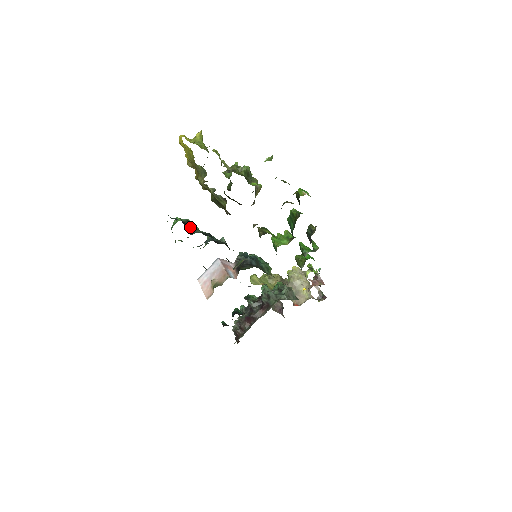
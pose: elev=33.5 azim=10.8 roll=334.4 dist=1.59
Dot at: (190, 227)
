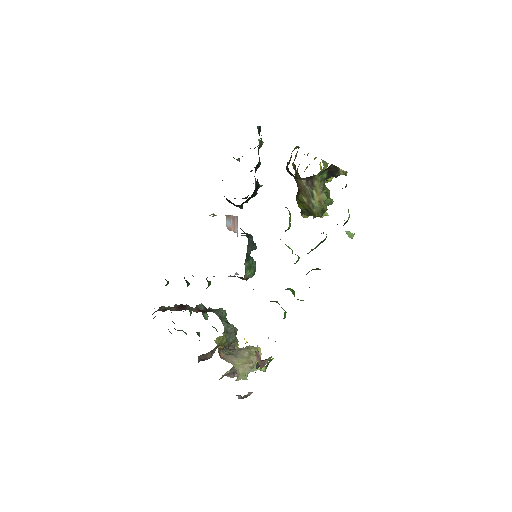
Dot at: occluded
